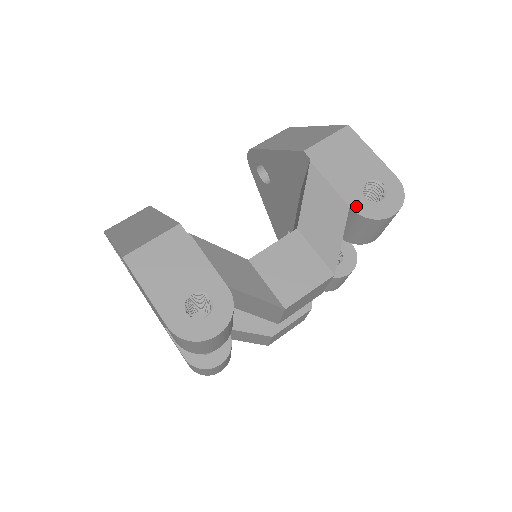
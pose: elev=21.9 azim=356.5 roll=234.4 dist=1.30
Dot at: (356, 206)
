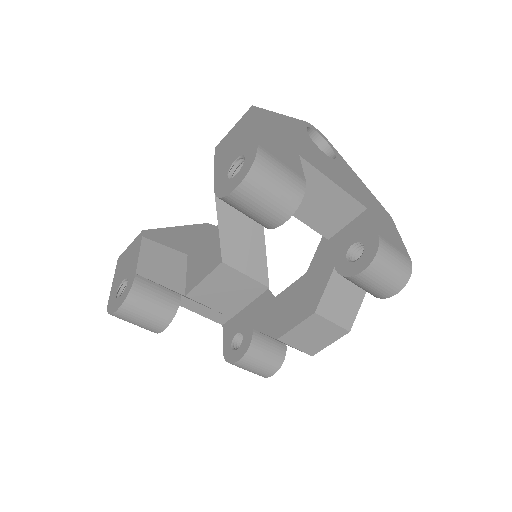
Dot at: (218, 188)
